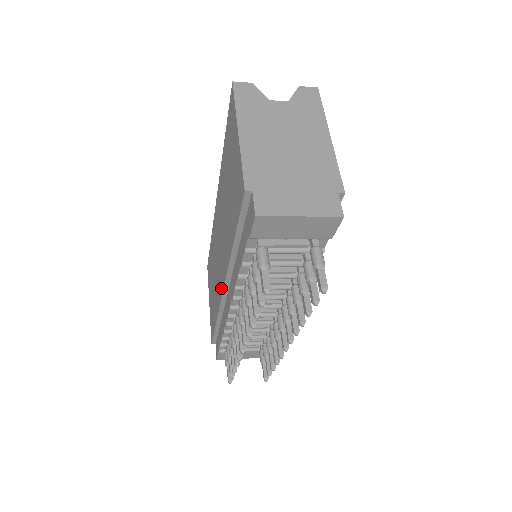
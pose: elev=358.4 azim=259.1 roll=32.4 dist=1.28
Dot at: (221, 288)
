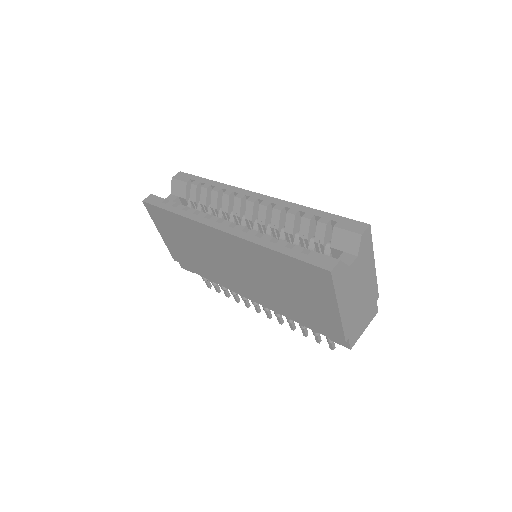
Dot at: (238, 288)
